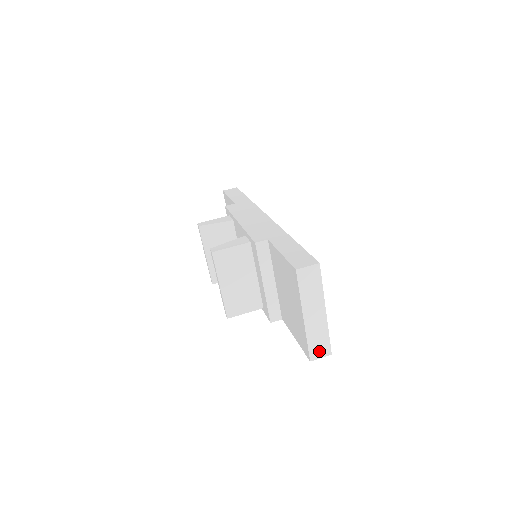
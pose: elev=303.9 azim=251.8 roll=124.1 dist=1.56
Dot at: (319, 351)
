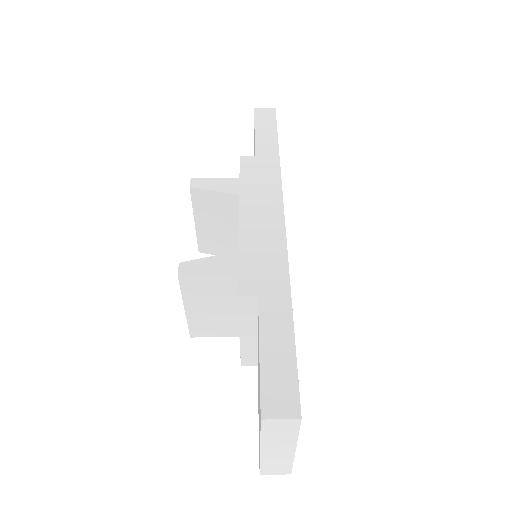
Dot at: (274, 471)
